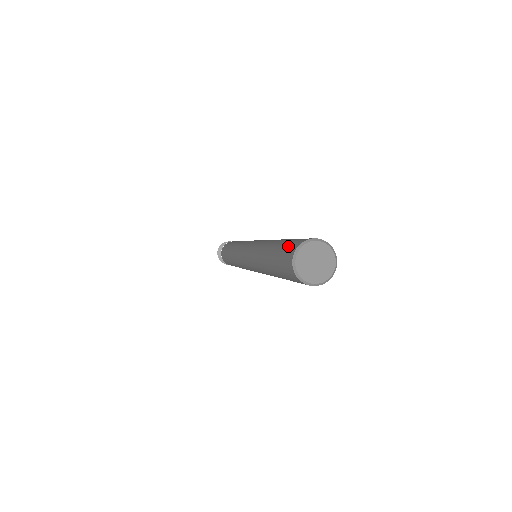
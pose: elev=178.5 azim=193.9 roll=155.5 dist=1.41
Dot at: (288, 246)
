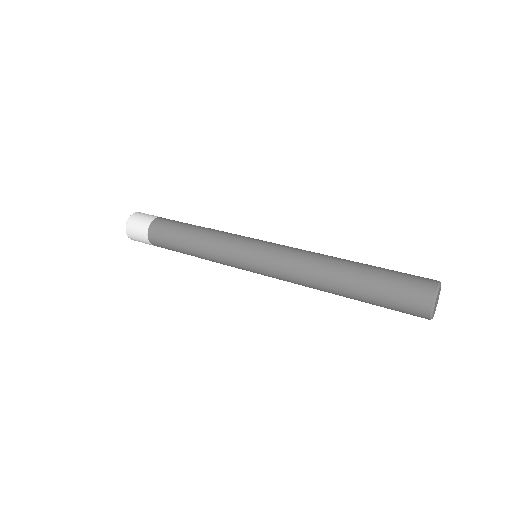
Dot at: (413, 276)
